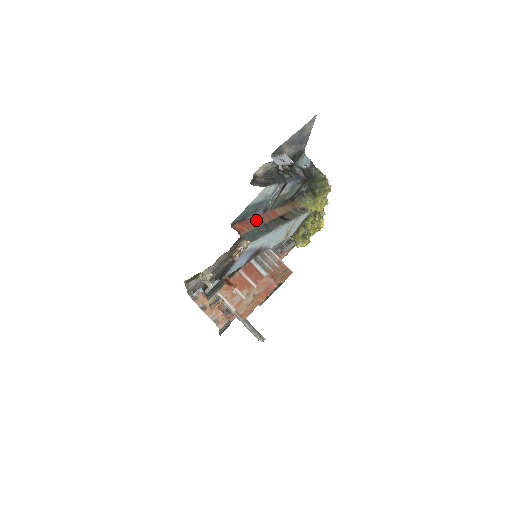
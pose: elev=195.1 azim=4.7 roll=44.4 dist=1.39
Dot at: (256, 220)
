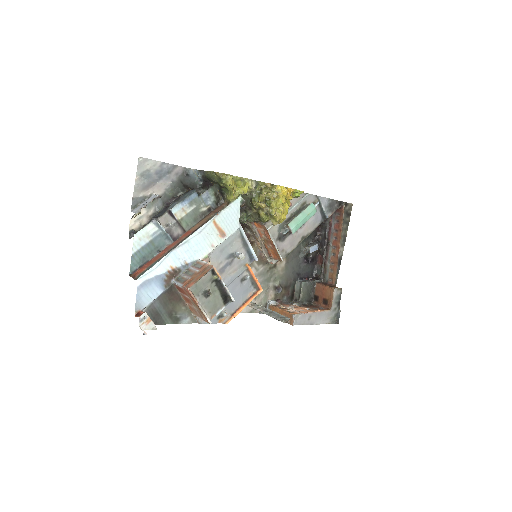
Dot at: (162, 253)
